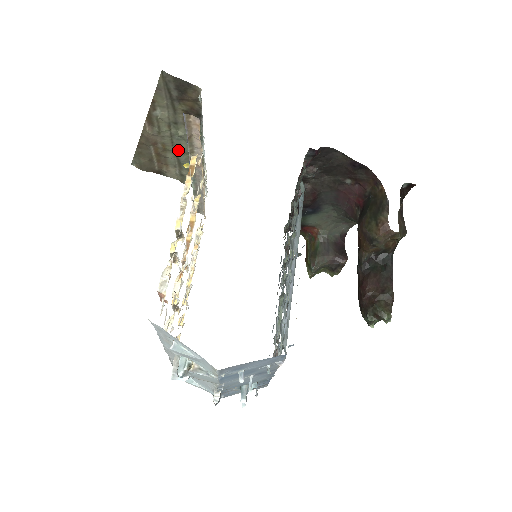
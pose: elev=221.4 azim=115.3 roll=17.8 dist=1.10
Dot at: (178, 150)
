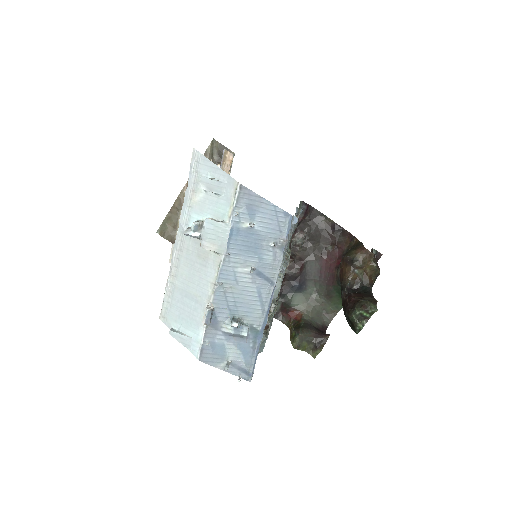
Dot at: occluded
